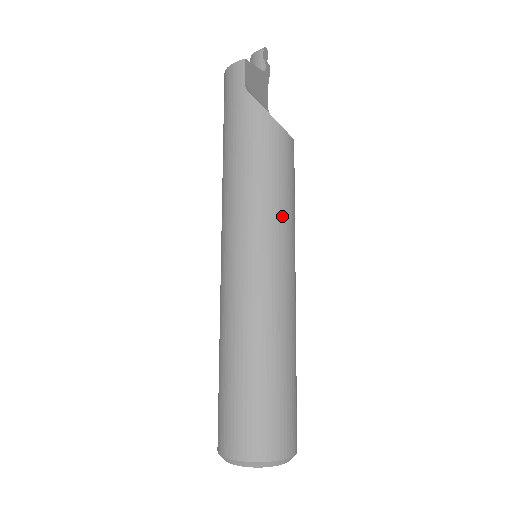
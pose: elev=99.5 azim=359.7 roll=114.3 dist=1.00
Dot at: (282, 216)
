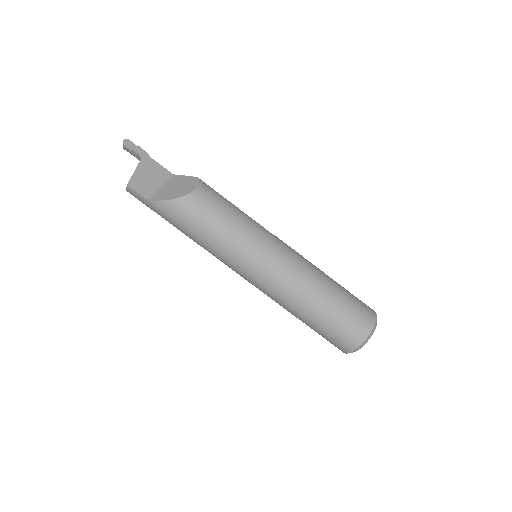
Dot at: (240, 238)
